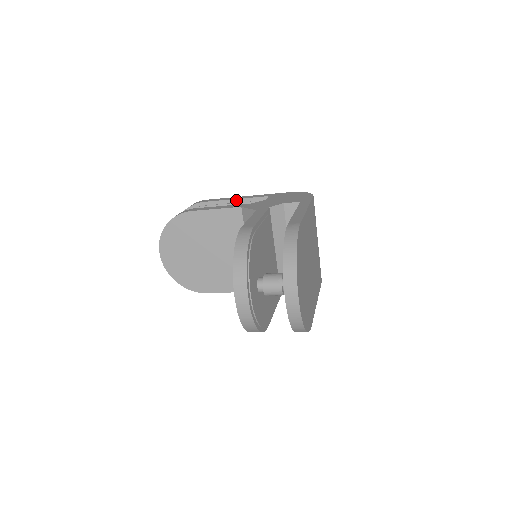
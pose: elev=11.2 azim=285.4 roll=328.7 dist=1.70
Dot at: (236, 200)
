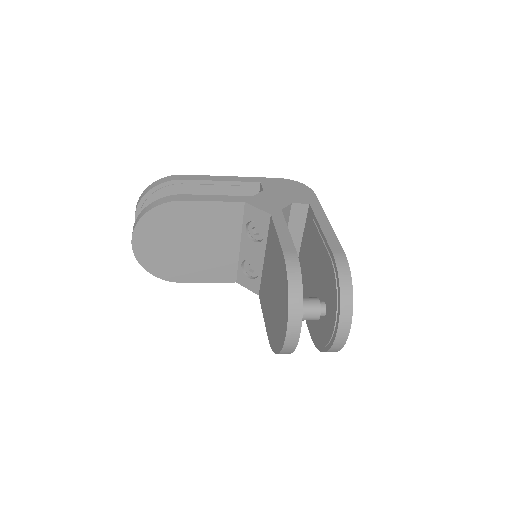
Dot at: (222, 182)
